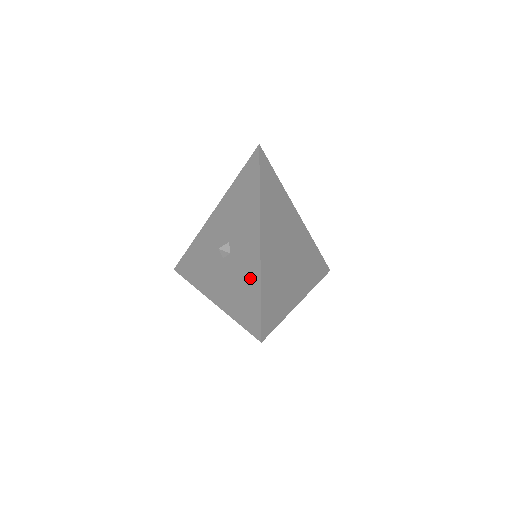
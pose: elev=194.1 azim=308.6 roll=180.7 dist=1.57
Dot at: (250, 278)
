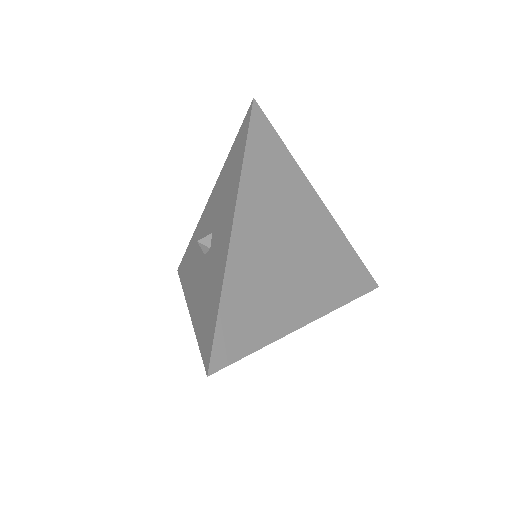
Dot at: (216, 281)
